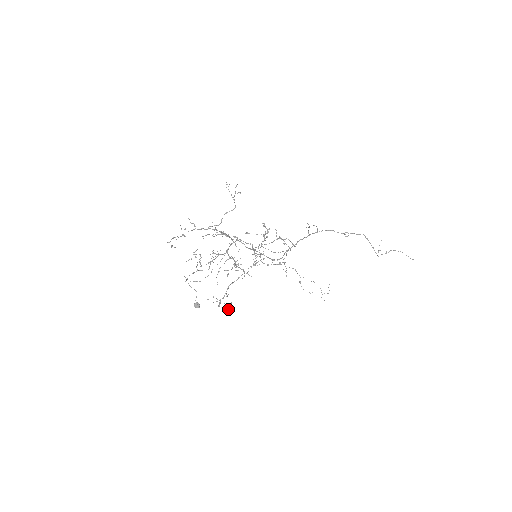
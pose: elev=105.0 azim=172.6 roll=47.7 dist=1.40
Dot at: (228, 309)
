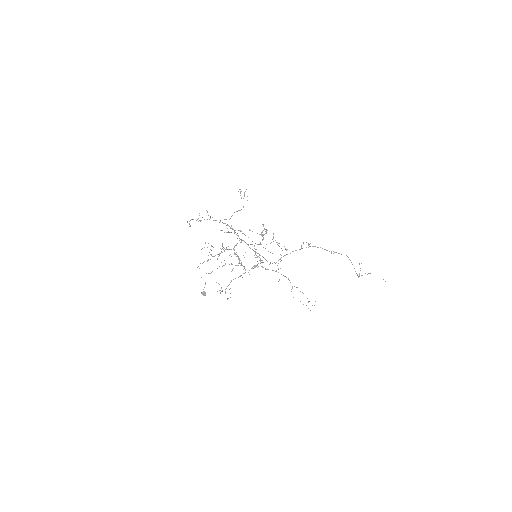
Dot at: occluded
